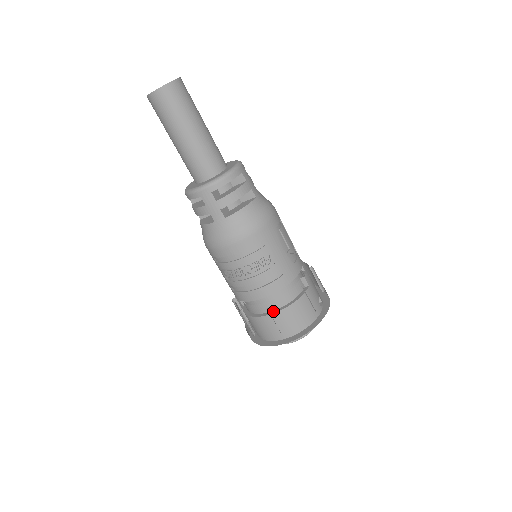
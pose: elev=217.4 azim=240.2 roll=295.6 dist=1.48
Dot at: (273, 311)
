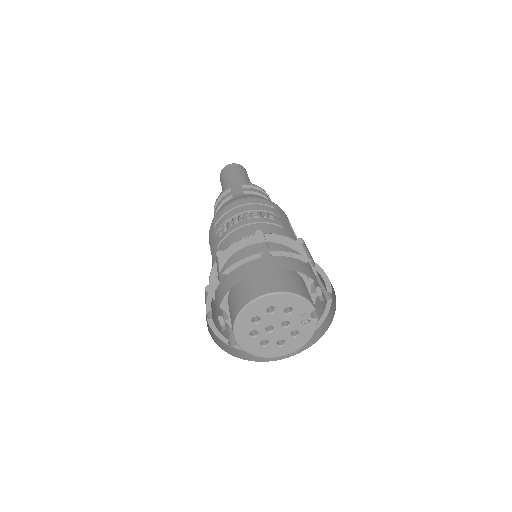
Dot at: occluded
